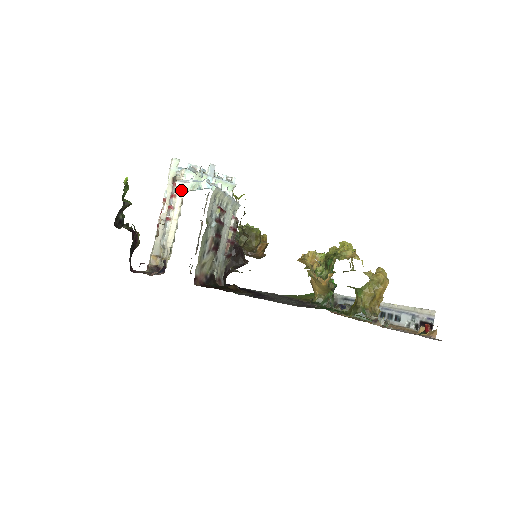
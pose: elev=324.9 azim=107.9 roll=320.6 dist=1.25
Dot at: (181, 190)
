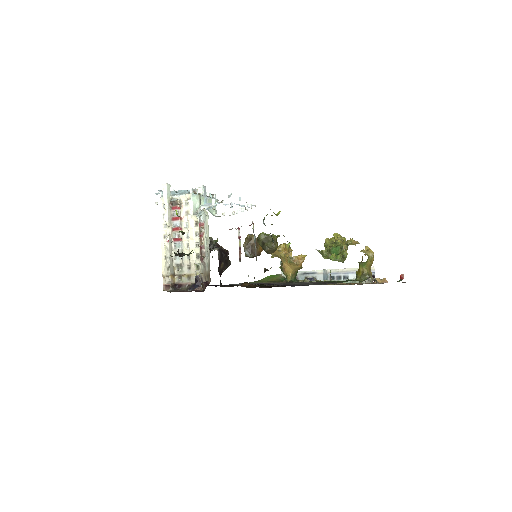
Dot at: (190, 212)
